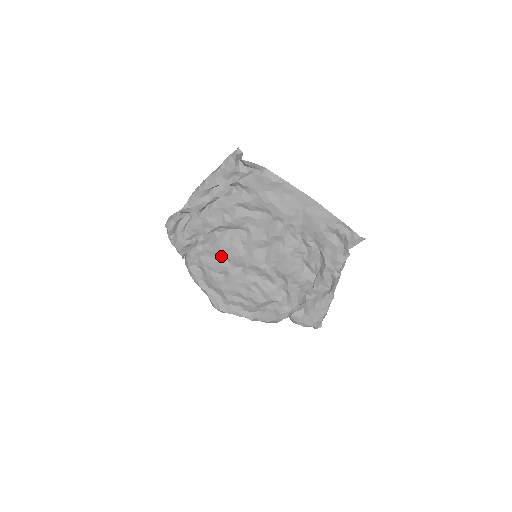
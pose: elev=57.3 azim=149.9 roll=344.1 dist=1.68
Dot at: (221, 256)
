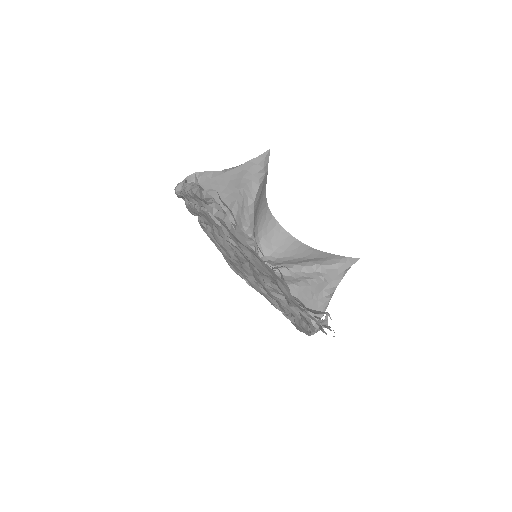
Dot at: occluded
